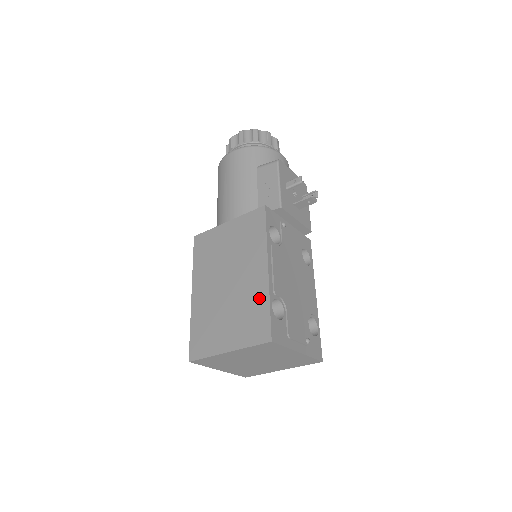
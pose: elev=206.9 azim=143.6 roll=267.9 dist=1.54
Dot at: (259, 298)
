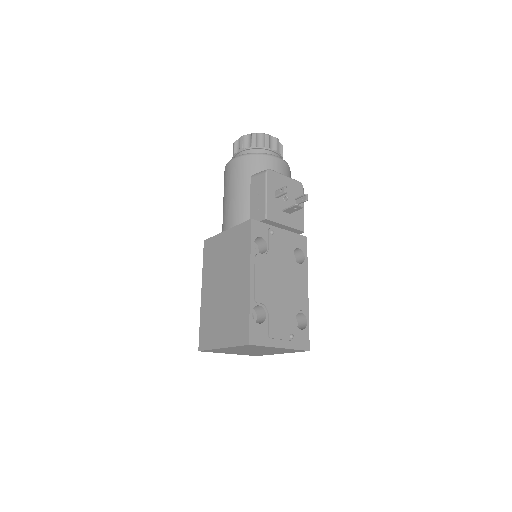
Dot at: (243, 305)
